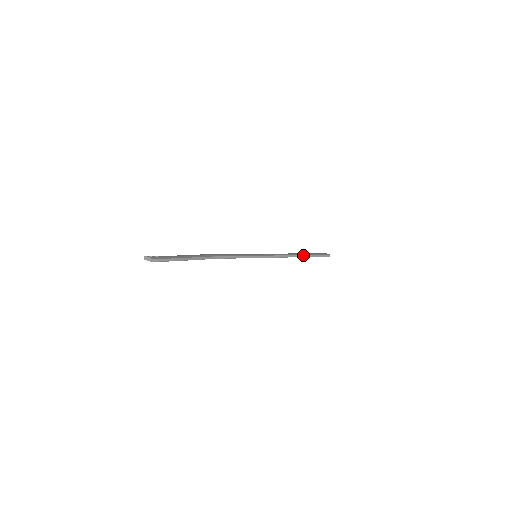
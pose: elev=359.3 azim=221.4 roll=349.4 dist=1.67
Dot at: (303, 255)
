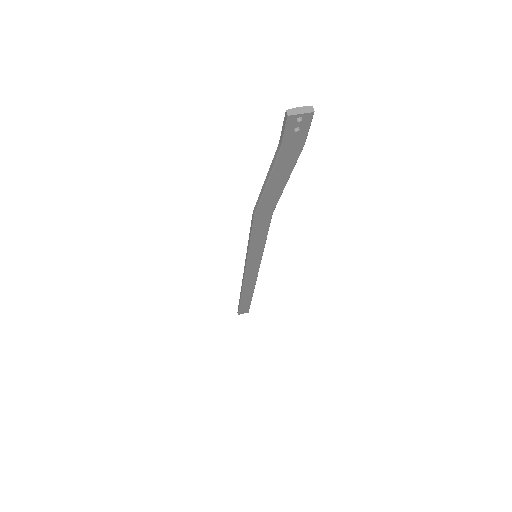
Dot at: occluded
